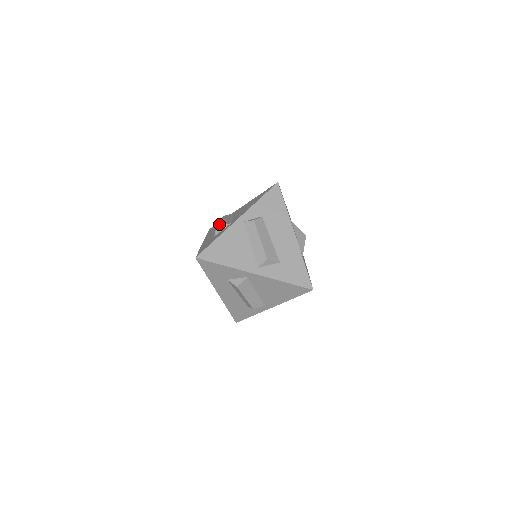
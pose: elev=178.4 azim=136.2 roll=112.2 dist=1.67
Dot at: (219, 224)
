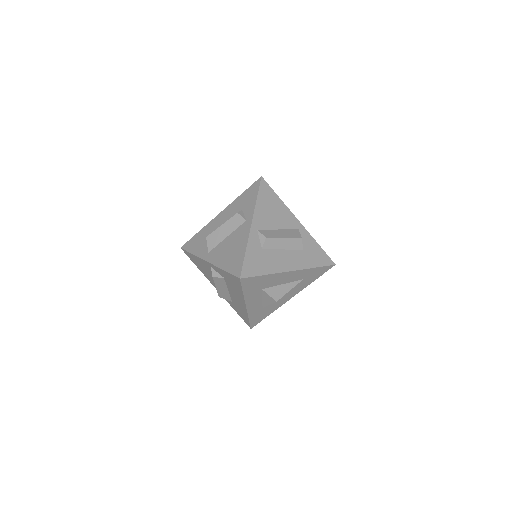
Dot at: (207, 238)
